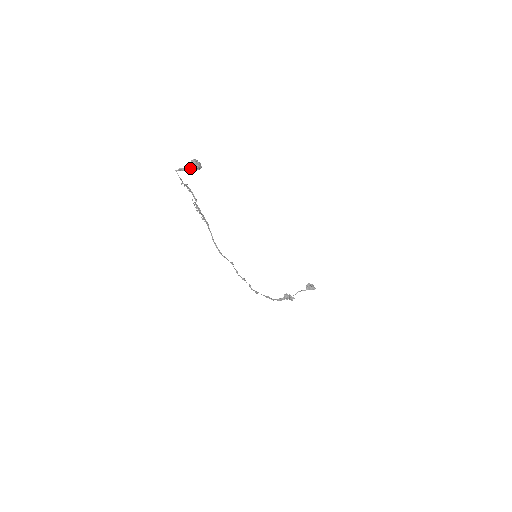
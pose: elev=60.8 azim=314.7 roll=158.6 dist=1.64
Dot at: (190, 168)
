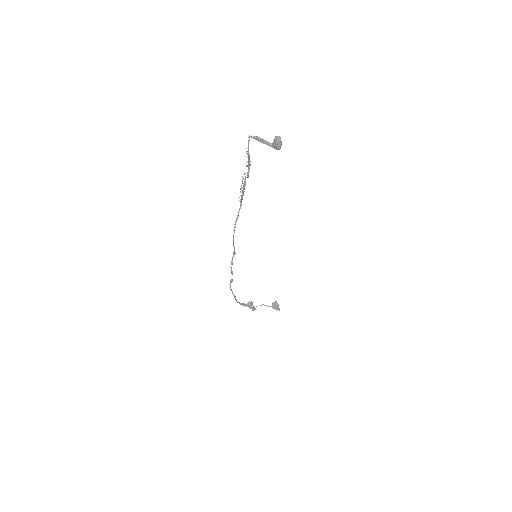
Dot at: (267, 142)
